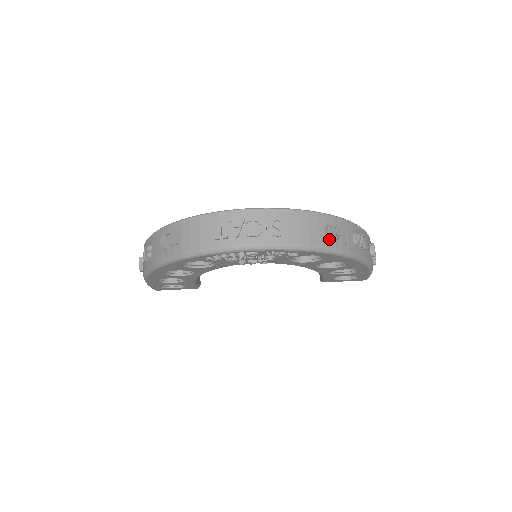
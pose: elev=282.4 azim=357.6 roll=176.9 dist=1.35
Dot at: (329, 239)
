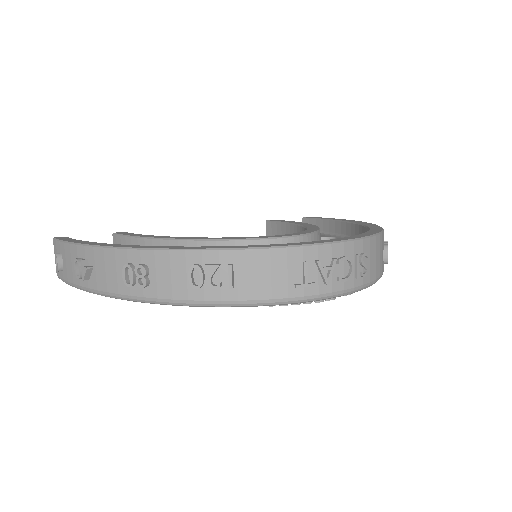
Dot at: (386, 263)
